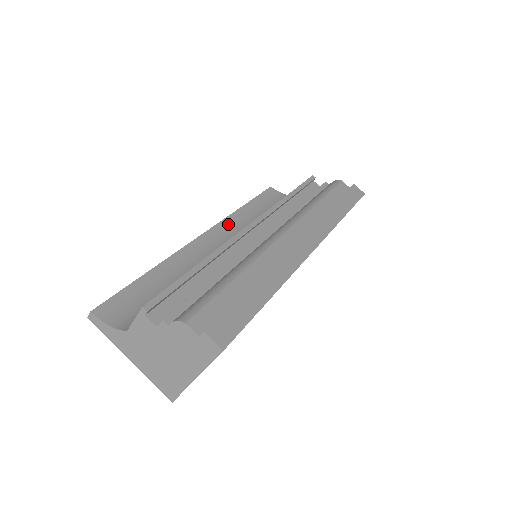
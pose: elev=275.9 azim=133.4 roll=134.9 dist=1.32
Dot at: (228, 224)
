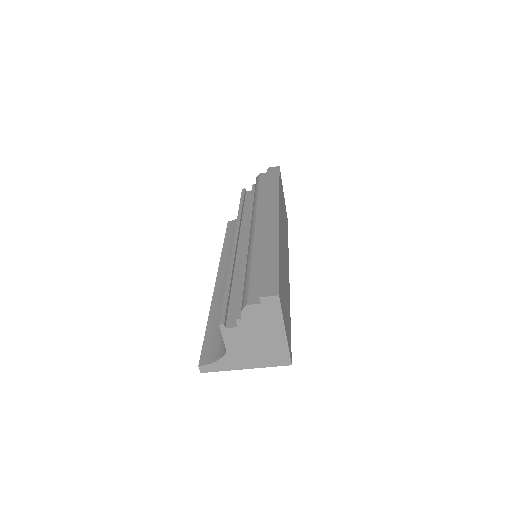
Dot at: (225, 261)
